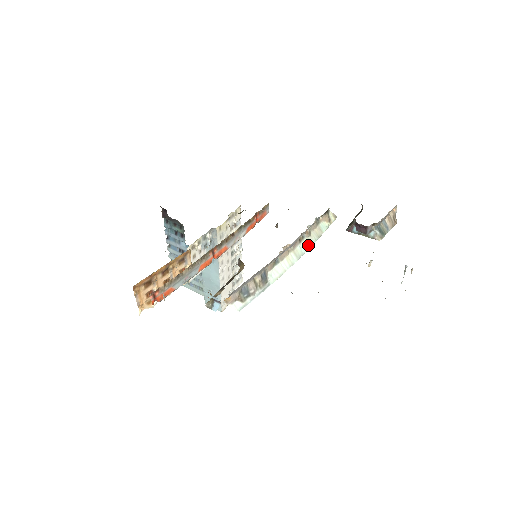
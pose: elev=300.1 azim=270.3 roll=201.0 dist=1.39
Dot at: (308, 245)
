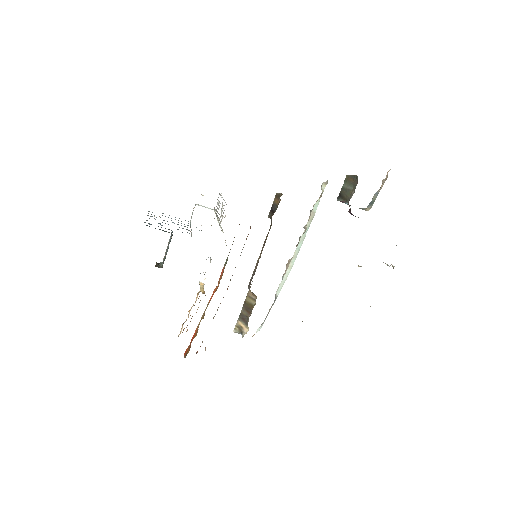
Dot at: (303, 238)
